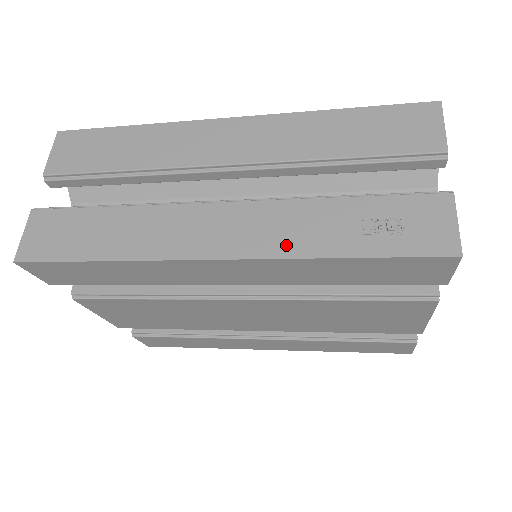
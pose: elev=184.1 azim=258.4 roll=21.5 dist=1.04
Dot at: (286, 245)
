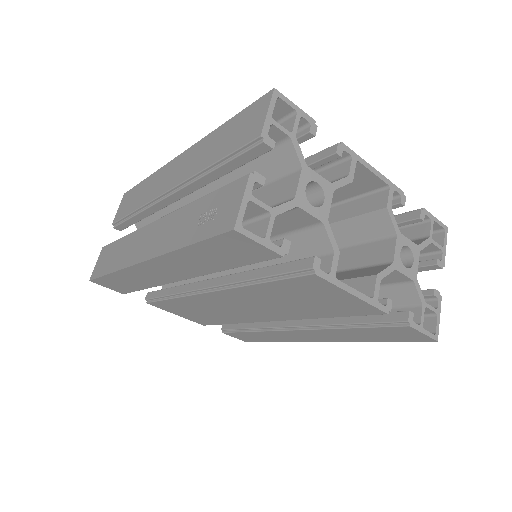
Dot at: (166, 244)
